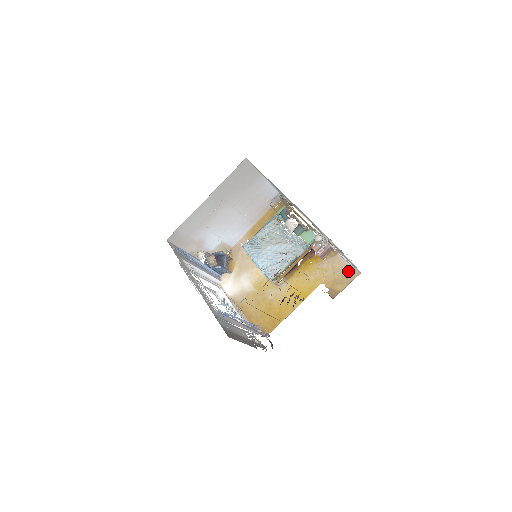
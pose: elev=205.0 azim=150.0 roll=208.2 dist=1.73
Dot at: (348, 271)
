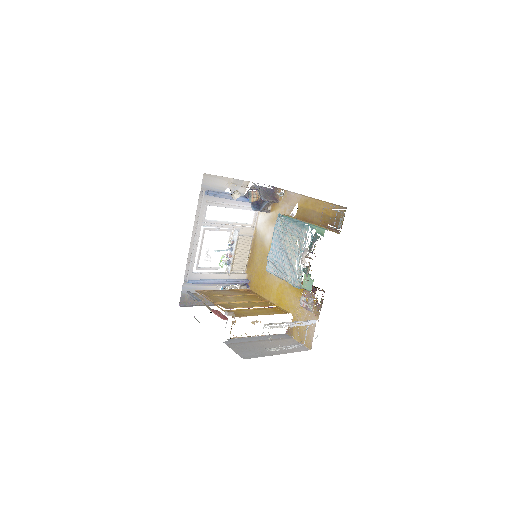
Dot at: (308, 336)
